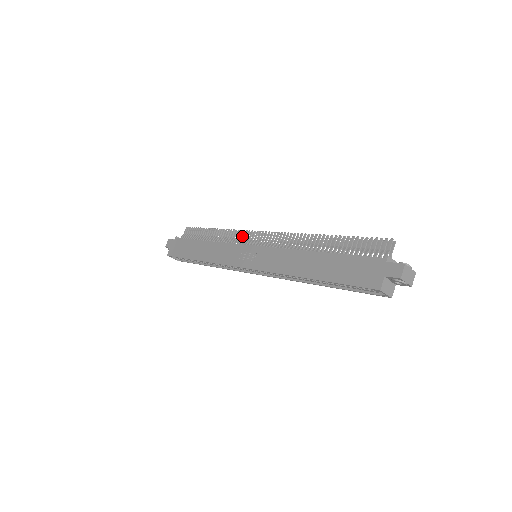
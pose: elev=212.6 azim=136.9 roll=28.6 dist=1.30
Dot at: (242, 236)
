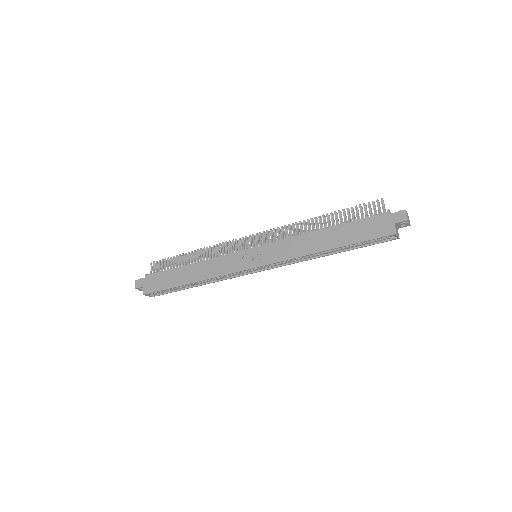
Dot at: (230, 246)
